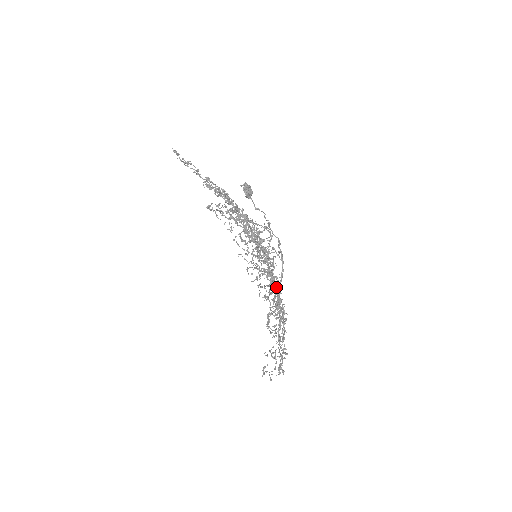
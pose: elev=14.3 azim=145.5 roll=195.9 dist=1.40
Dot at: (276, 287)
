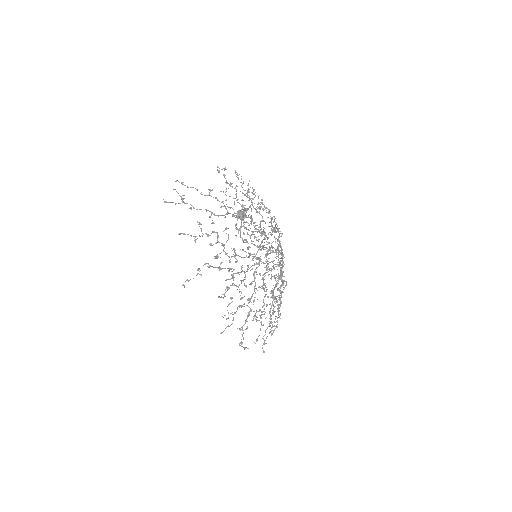
Dot at: occluded
